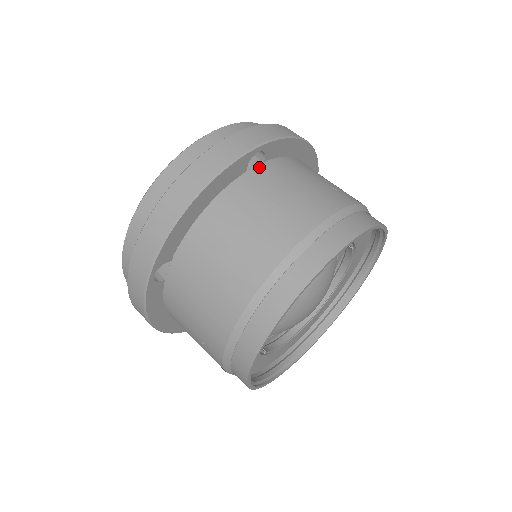
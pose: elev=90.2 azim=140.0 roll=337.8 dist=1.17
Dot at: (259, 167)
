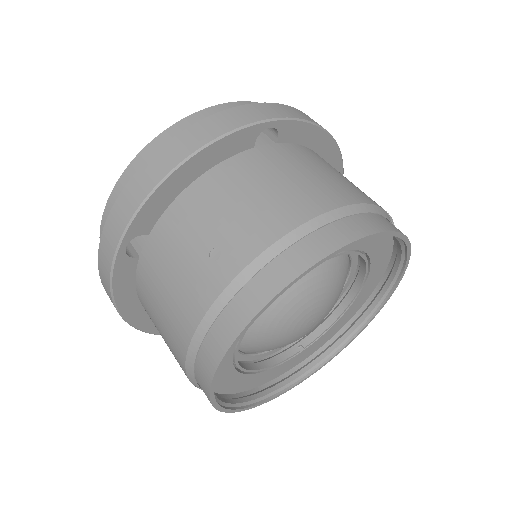
Dot at: (144, 250)
